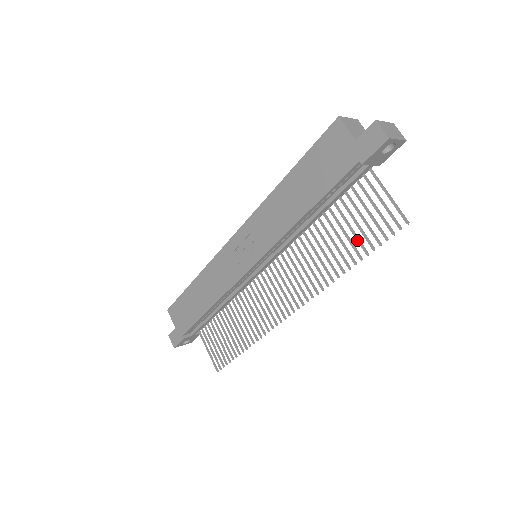
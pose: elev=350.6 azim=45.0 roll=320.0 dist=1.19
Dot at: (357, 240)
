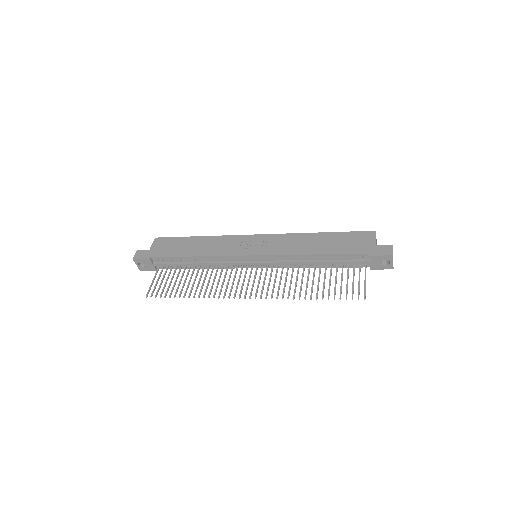
Dot at: (329, 289)
